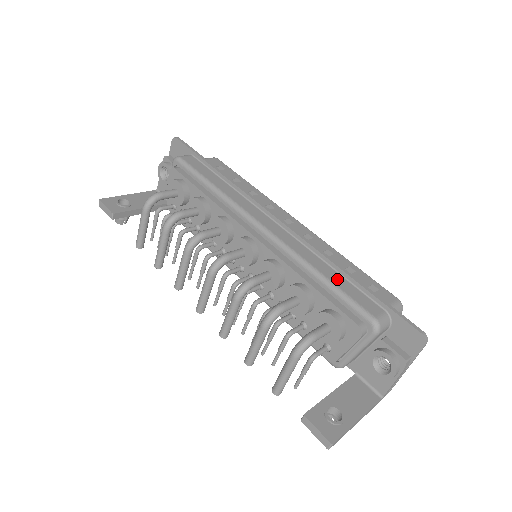
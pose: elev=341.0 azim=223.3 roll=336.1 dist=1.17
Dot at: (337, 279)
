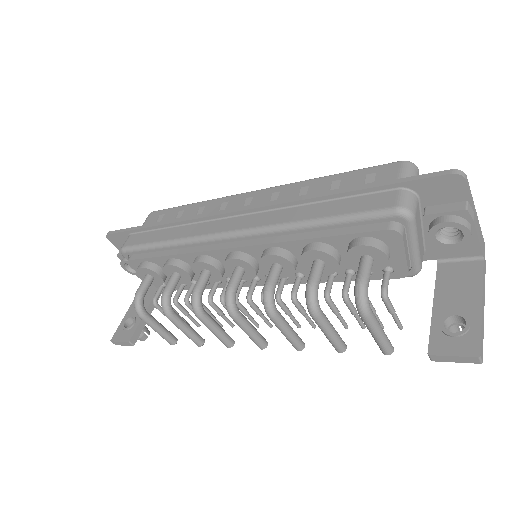
Dot at: (330, 209)
